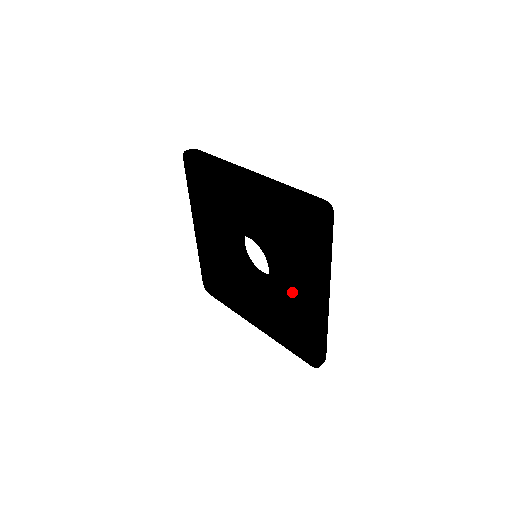
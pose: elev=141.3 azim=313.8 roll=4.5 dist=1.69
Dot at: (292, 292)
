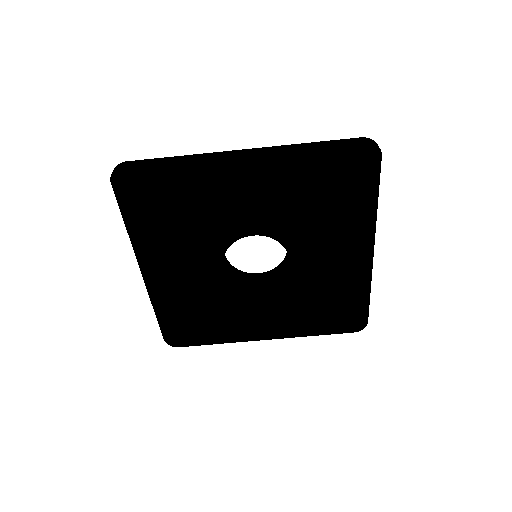
Dot at: (327, 266)
